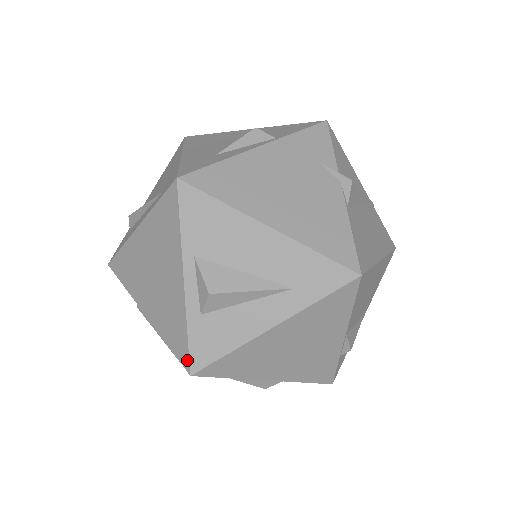
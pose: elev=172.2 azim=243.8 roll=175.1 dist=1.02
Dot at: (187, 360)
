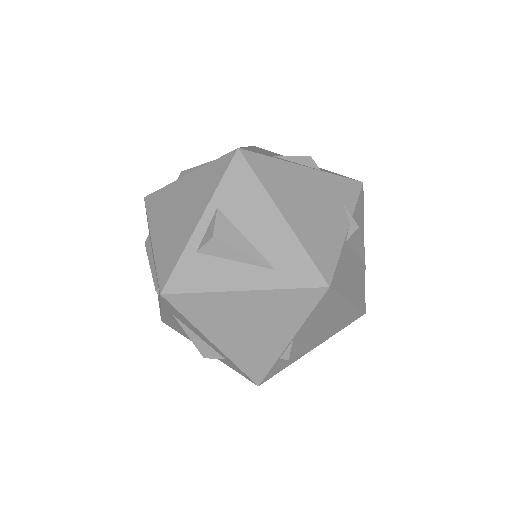
Dot at: (165, 281)
